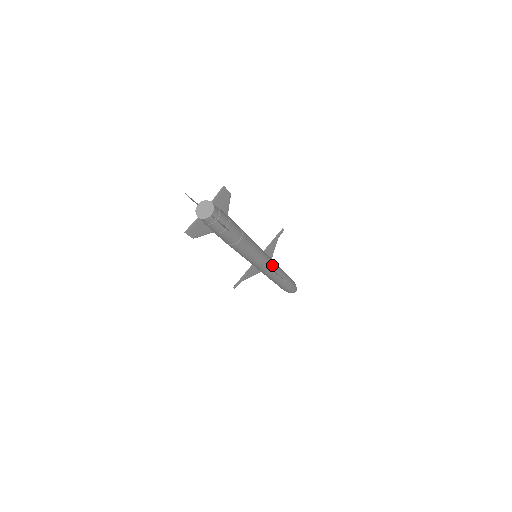
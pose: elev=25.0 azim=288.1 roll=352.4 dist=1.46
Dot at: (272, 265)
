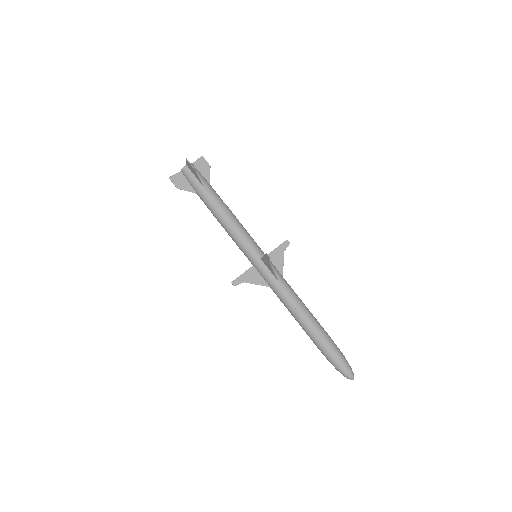
Dot at: (277, 274)
